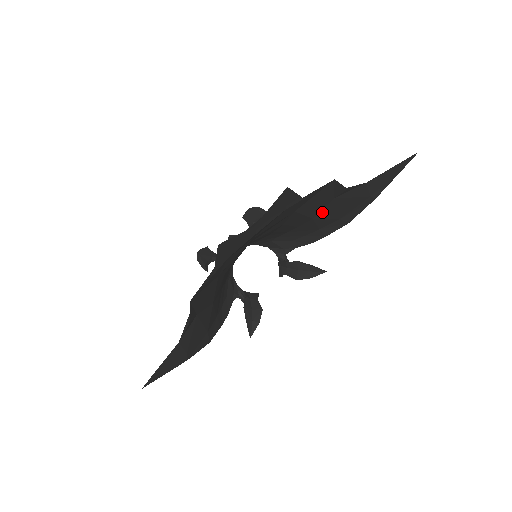
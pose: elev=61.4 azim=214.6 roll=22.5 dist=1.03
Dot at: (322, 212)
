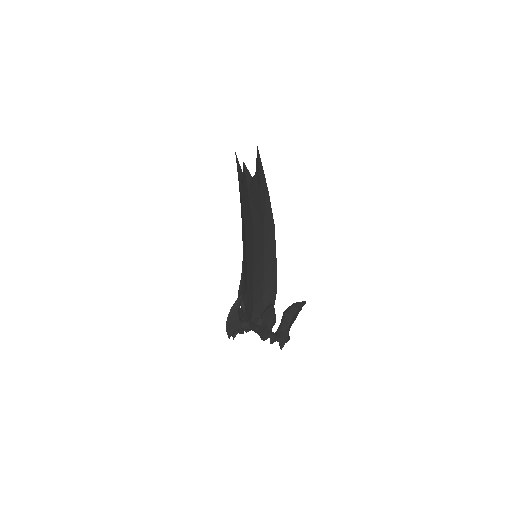
Dot at: occluded
